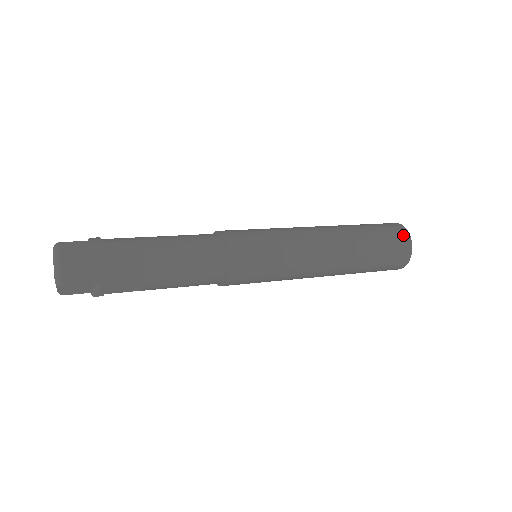
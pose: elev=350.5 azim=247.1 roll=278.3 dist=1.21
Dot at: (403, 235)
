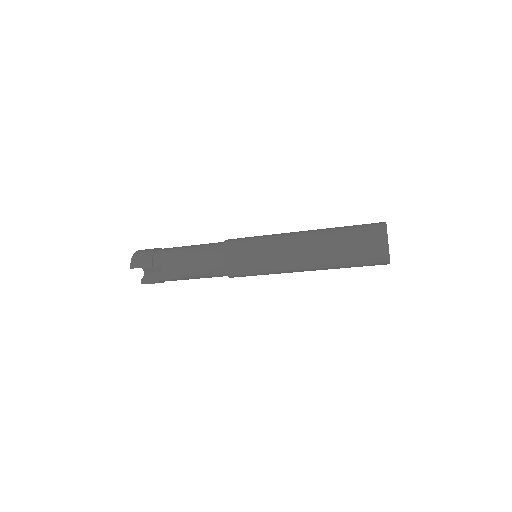
Dot at: (379, 226)
